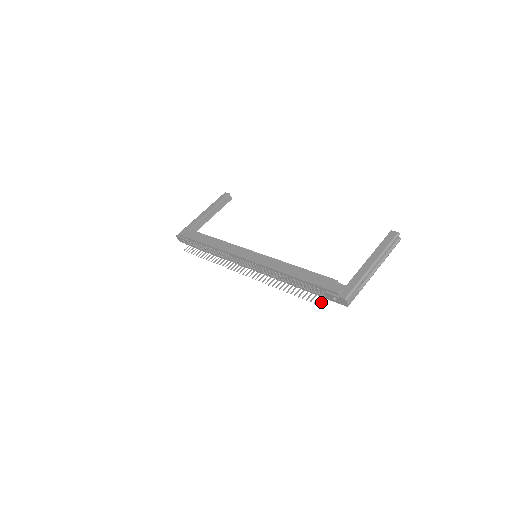
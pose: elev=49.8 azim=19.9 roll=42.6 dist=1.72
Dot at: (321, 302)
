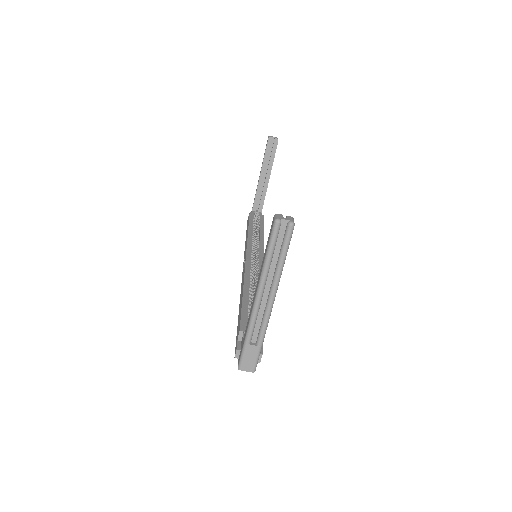
Dot at: occluded
